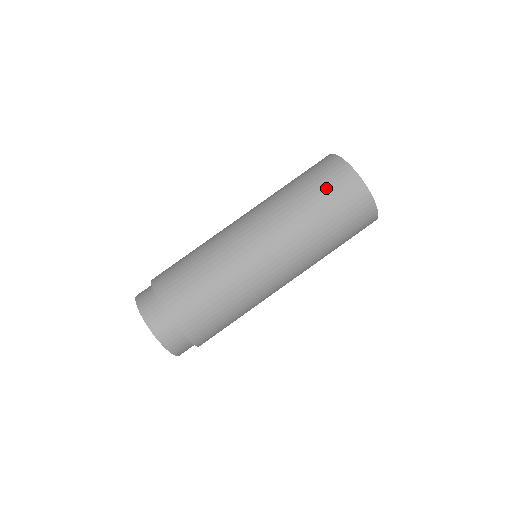
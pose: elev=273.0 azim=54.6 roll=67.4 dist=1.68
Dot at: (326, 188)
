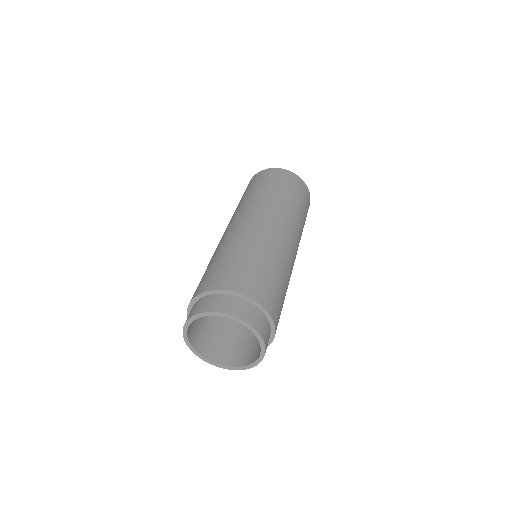
Dot at: (267, 181)
